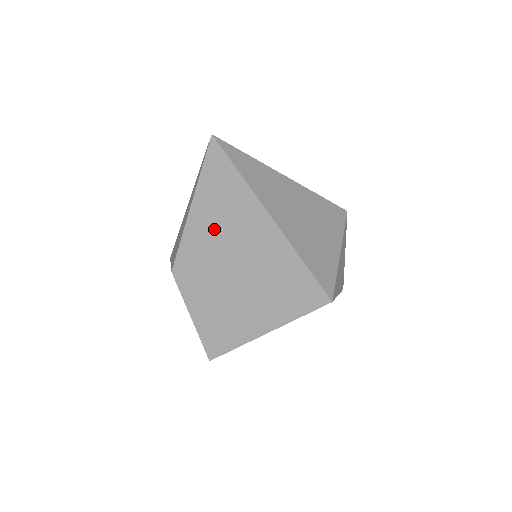
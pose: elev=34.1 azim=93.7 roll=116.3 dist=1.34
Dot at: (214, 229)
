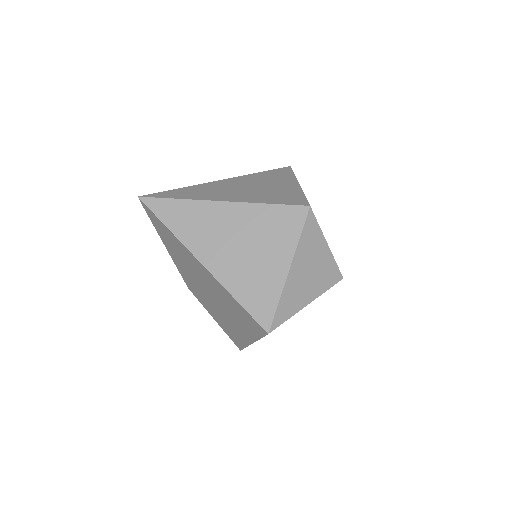
Dot at: (184, 265)
